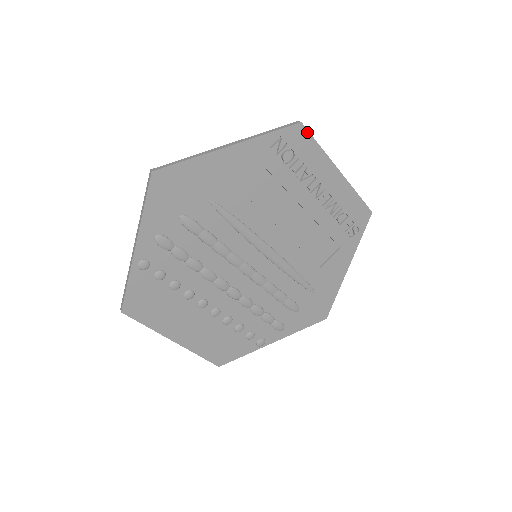
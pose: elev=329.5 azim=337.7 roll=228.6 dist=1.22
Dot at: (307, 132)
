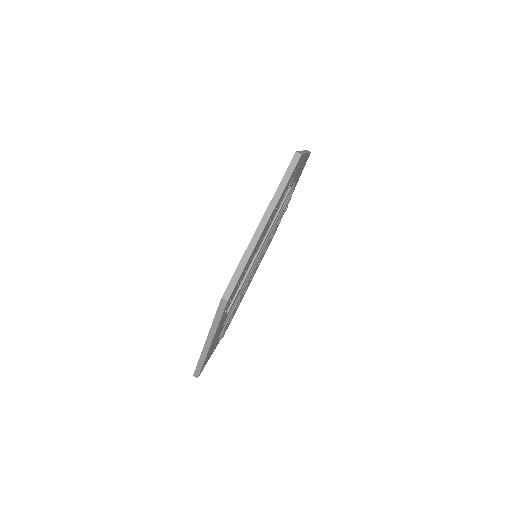
Dot at: (234, 288)
